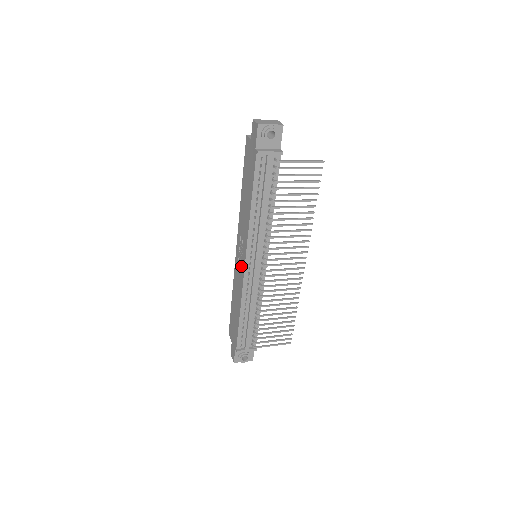
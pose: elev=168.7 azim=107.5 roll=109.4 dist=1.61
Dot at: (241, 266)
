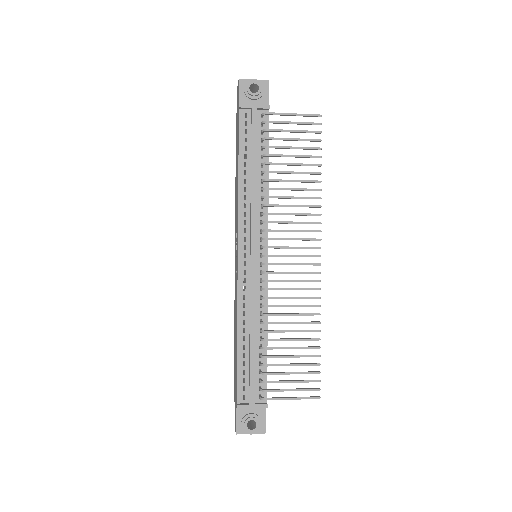
Dot at: (236, 268)
